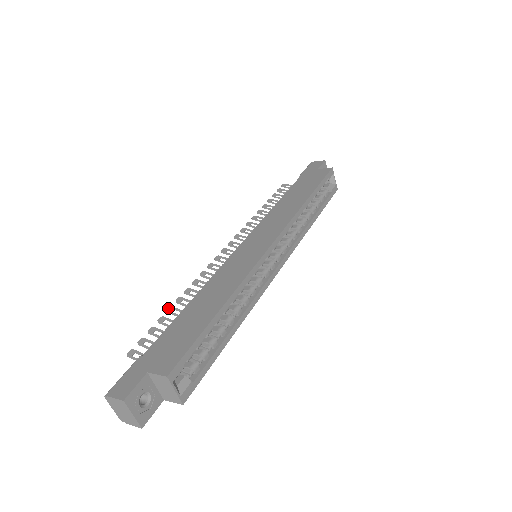
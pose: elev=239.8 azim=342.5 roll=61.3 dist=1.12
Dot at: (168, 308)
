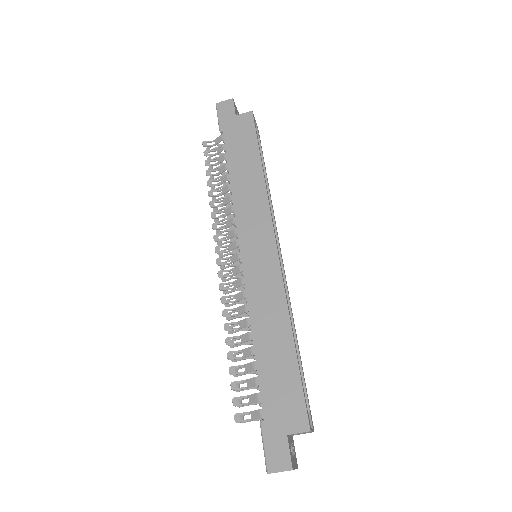
Dot at: (227, 356)
